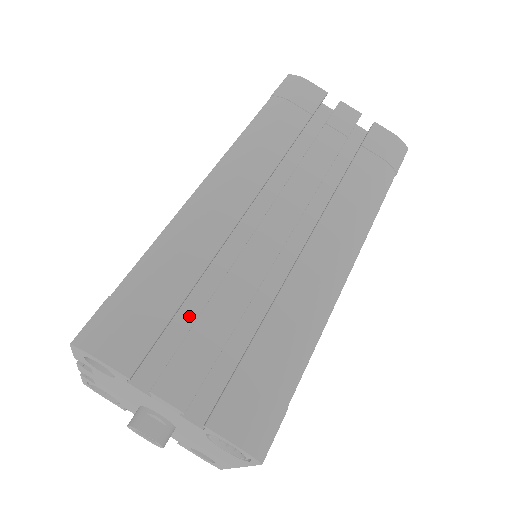
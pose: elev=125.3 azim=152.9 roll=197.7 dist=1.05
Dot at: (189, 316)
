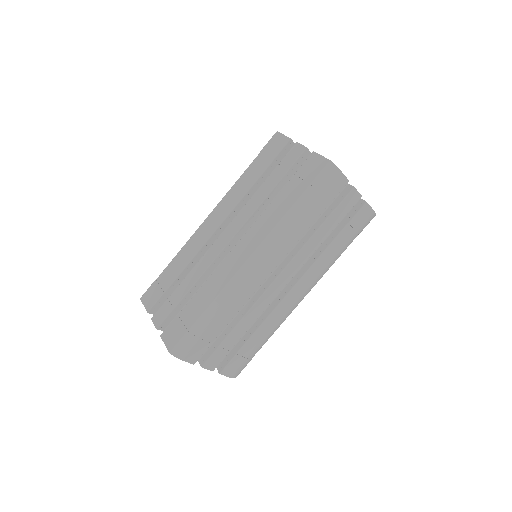
Dot at: occluded
